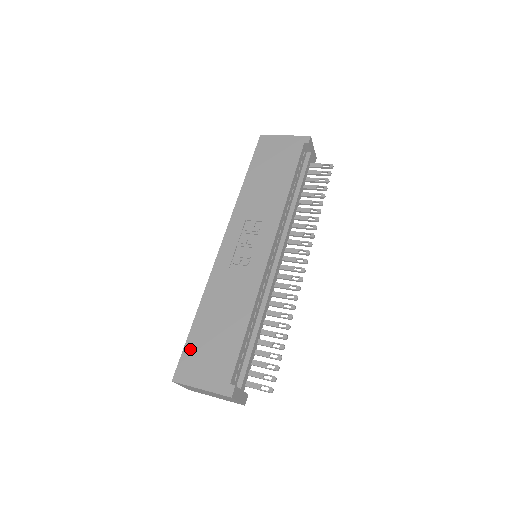
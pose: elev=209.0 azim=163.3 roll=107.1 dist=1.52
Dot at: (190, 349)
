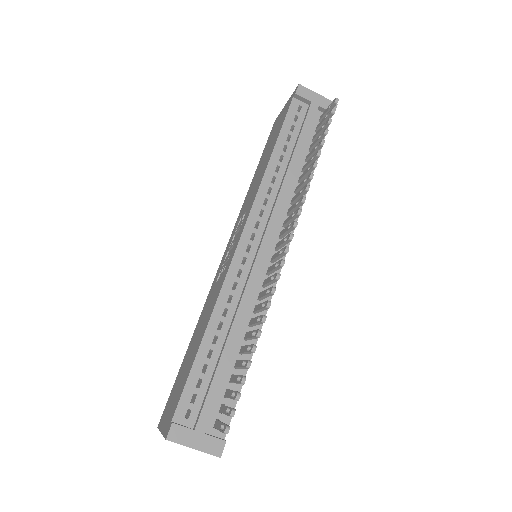
Dot at: (174, 386)
